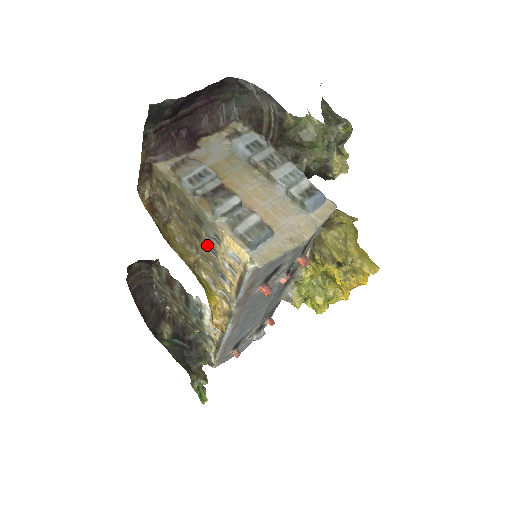
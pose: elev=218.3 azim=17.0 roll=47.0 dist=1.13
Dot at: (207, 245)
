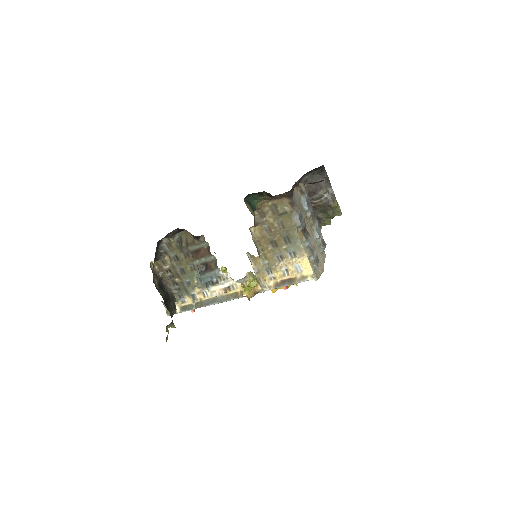
Dot at: (278, 253)
